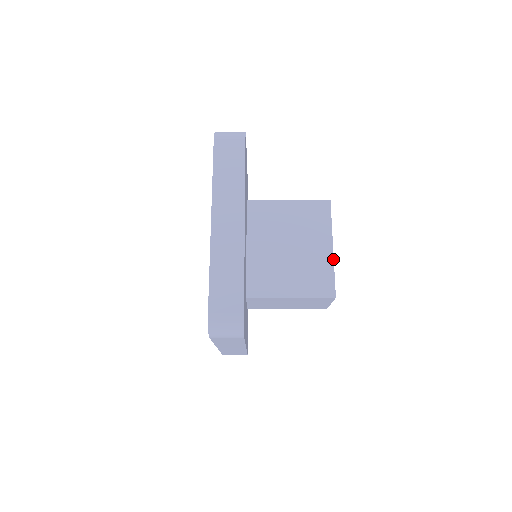
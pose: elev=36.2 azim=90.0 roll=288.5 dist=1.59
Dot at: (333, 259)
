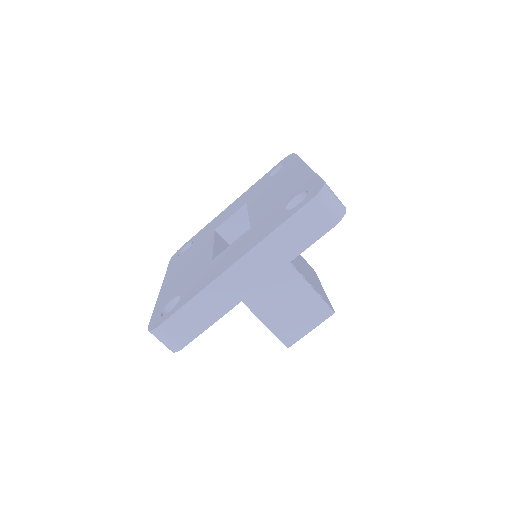
Dot at: occluded
